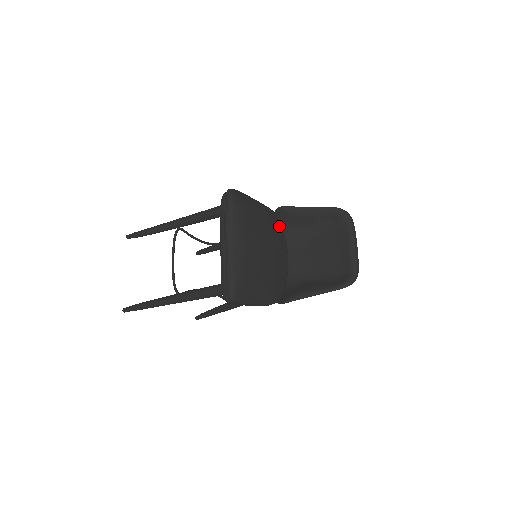
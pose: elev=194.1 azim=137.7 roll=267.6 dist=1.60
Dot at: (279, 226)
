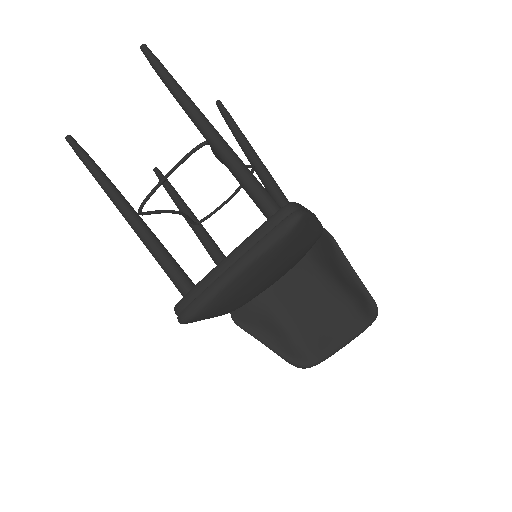
Dot at: (310, 248)
